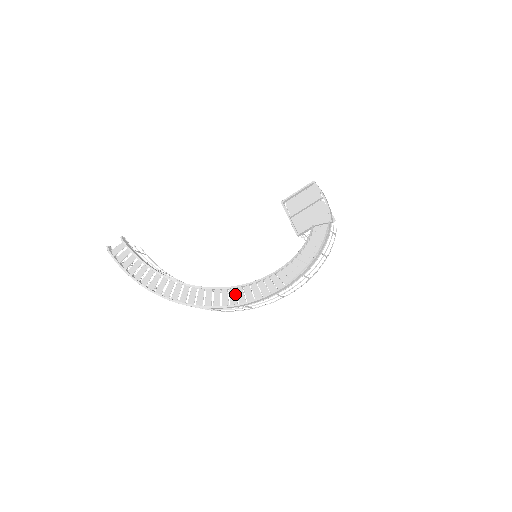
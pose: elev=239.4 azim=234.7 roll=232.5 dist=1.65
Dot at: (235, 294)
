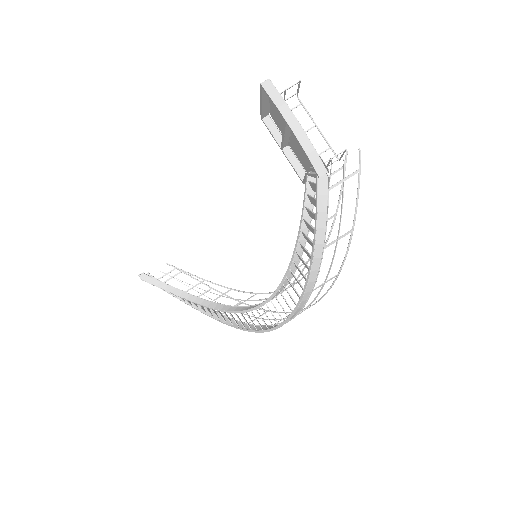
Dot at: occluded
